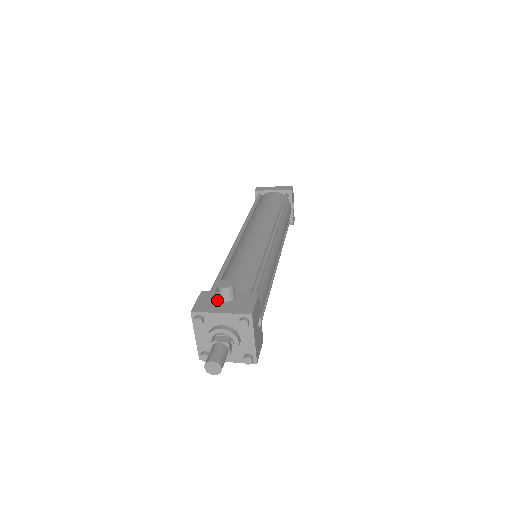
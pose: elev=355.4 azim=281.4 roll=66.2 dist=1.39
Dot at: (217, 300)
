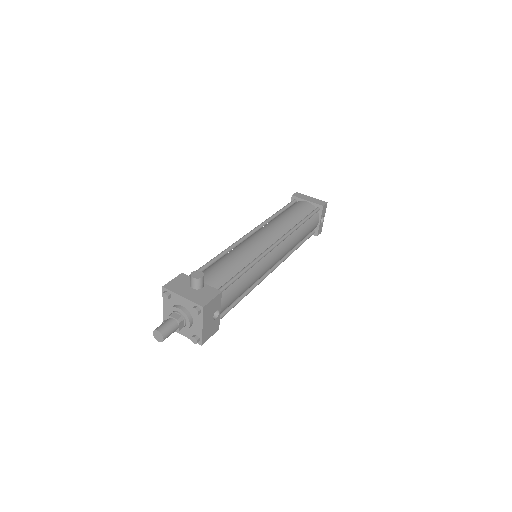
Dot at: (188, 285)
